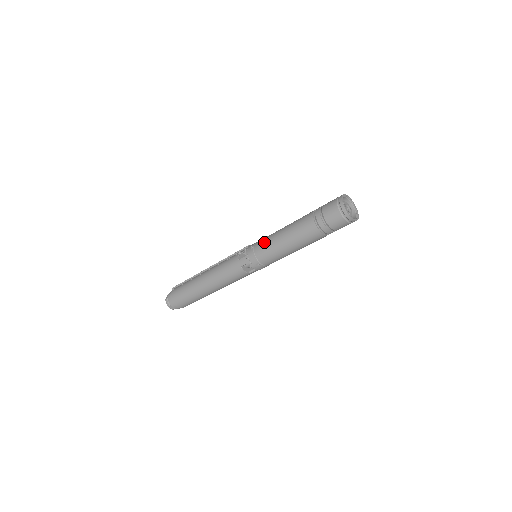
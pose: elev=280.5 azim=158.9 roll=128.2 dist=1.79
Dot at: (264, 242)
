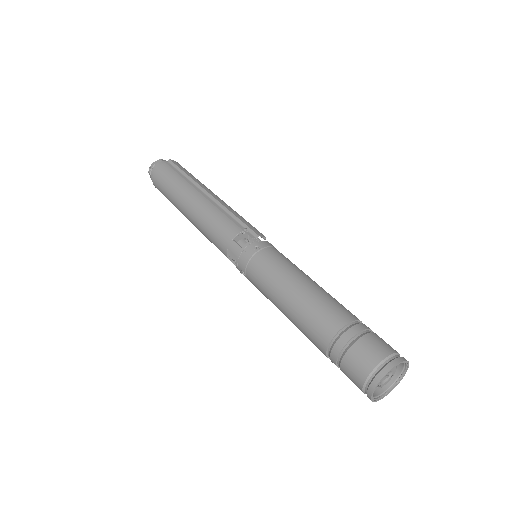
Dot at: (270, 265)
